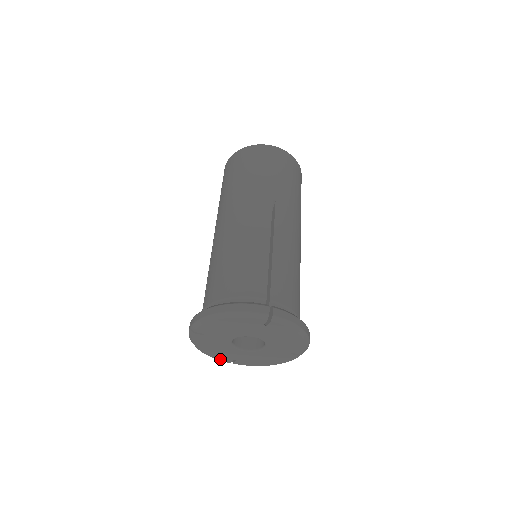
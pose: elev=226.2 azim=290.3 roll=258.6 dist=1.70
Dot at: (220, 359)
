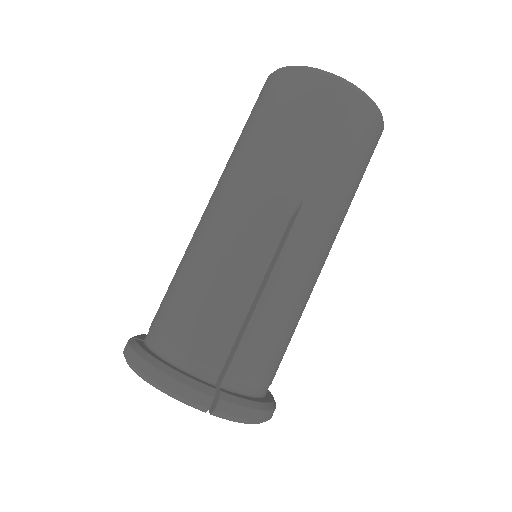
Dot at: occluded
